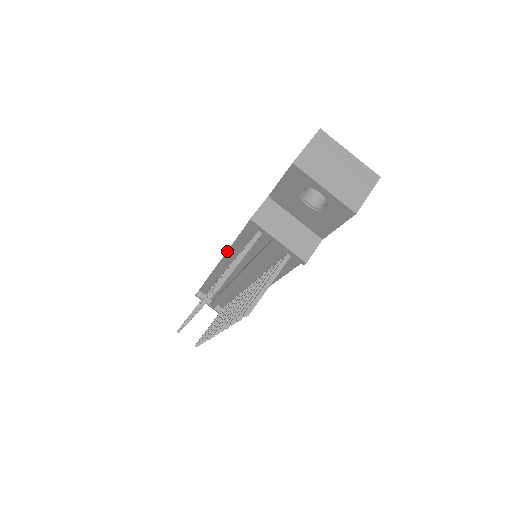
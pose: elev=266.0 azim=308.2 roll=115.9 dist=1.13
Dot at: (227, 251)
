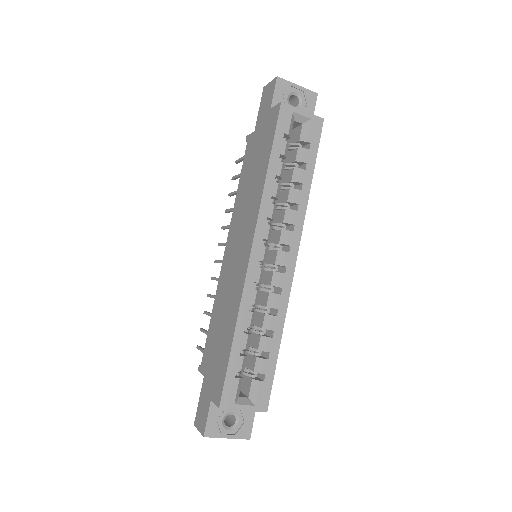
Dot at: (217, 286)
